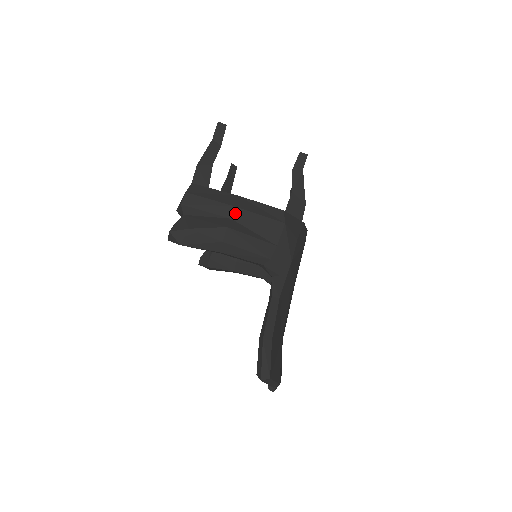
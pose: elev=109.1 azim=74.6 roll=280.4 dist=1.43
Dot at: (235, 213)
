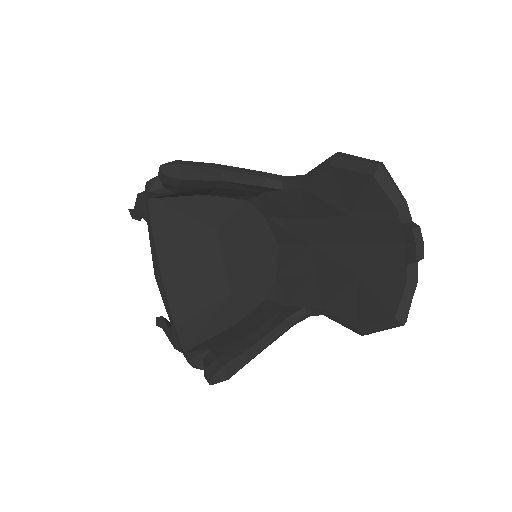
Dot at: occluded
